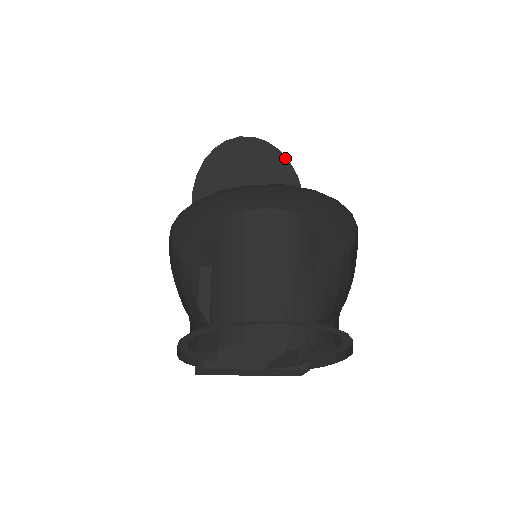
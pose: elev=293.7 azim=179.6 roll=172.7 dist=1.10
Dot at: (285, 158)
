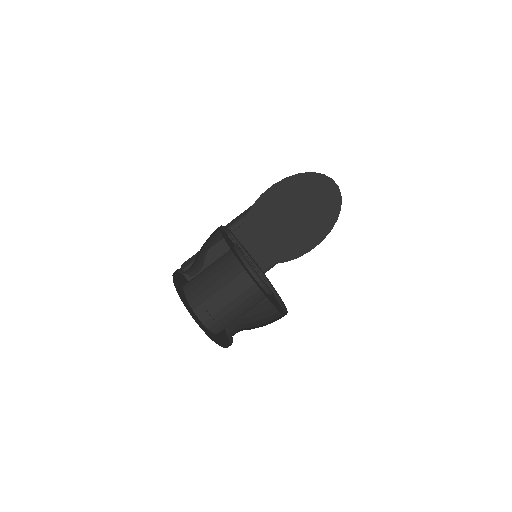
Dot at: (338, 216)
